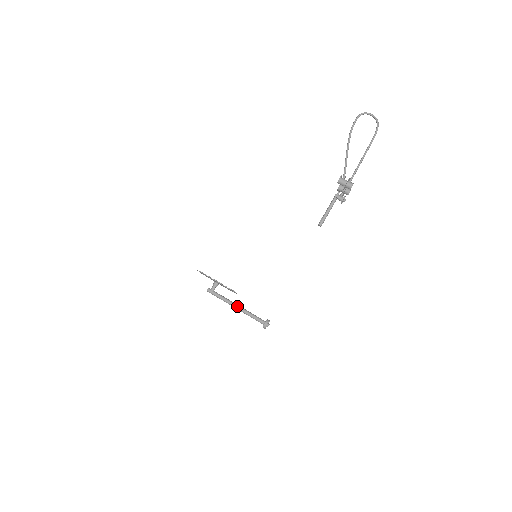
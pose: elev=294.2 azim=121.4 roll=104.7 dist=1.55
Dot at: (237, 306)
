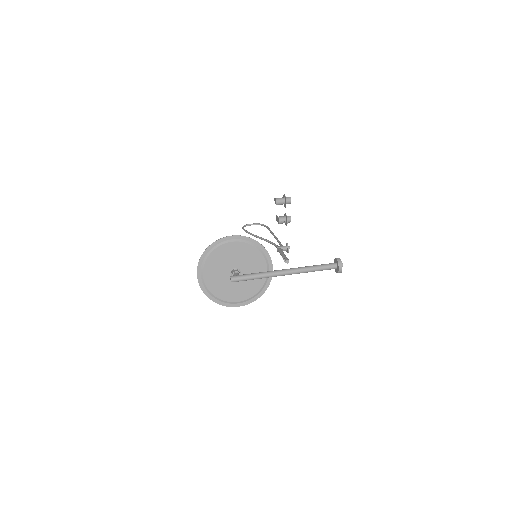
Dot at: (285, 269)
